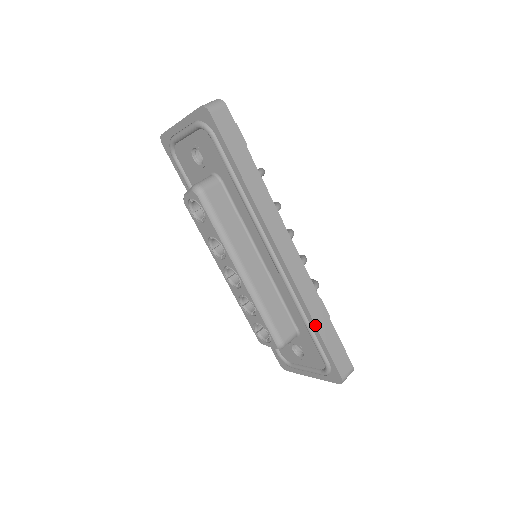
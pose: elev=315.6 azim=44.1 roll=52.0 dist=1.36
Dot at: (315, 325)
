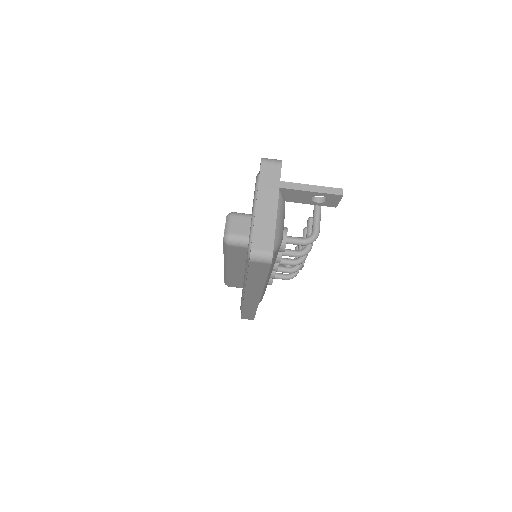
Dot at: (242, 310)
